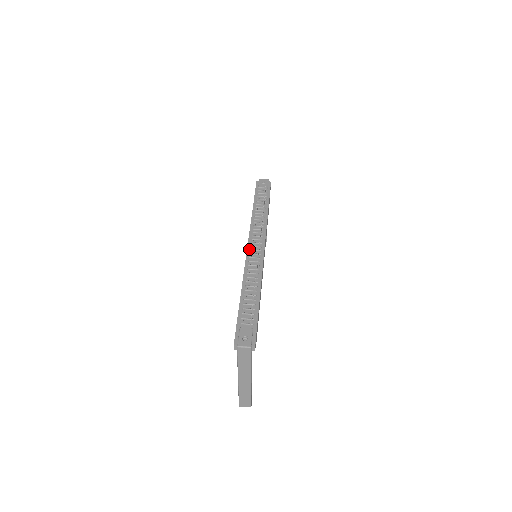
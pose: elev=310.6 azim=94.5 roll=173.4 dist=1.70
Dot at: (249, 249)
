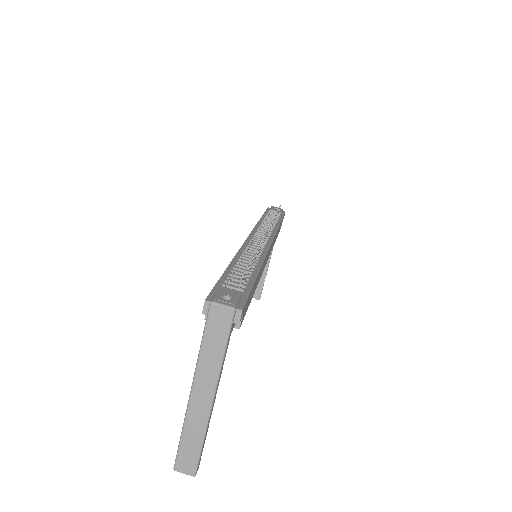
Dot at: (250, 238)
